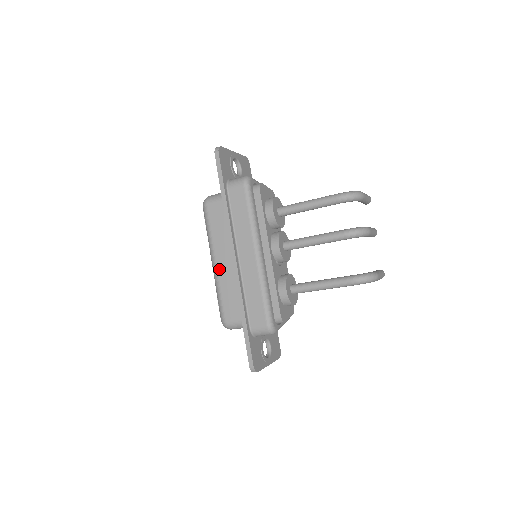
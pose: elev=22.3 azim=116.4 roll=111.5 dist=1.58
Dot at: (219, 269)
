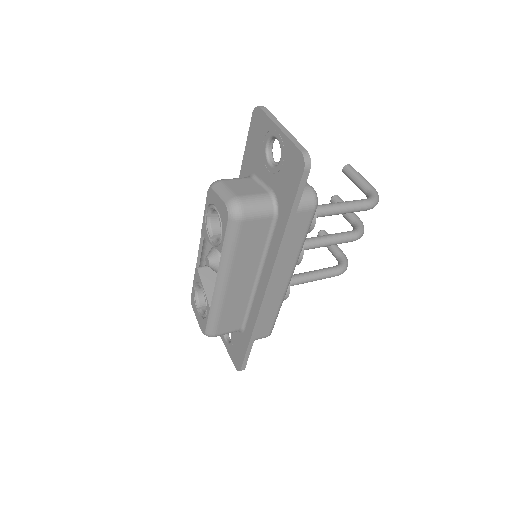
Dot at: (229, 291)
